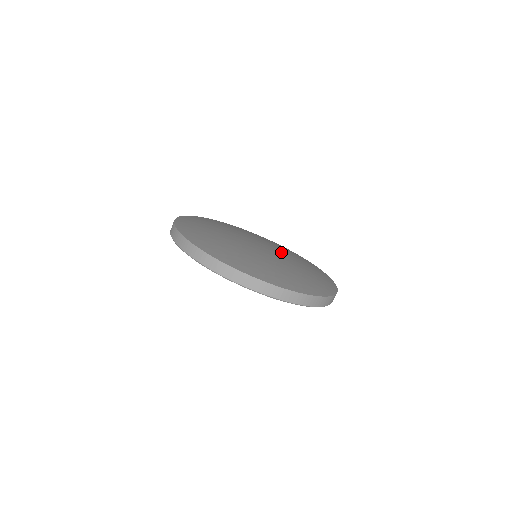
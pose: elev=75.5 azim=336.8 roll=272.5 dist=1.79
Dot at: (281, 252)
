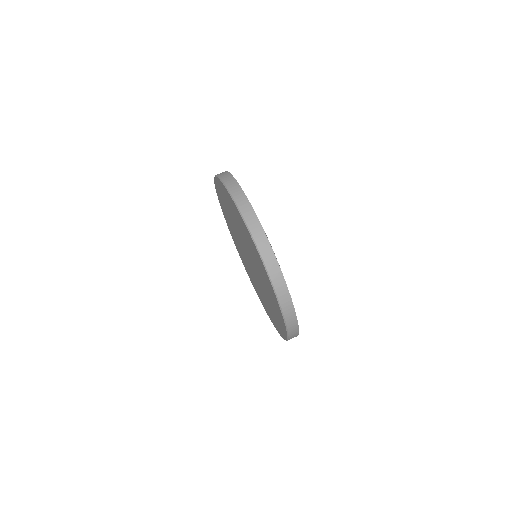
Dot at: occluded
